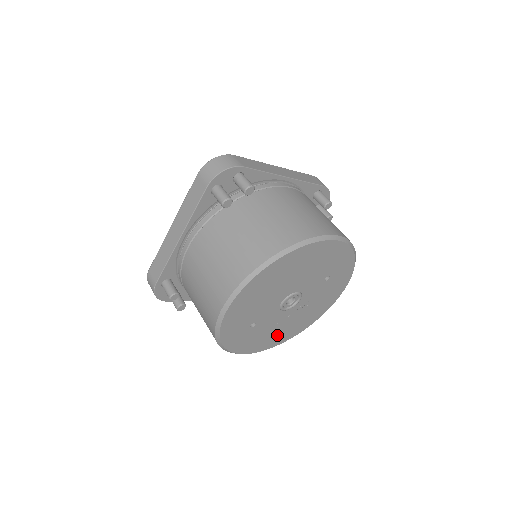
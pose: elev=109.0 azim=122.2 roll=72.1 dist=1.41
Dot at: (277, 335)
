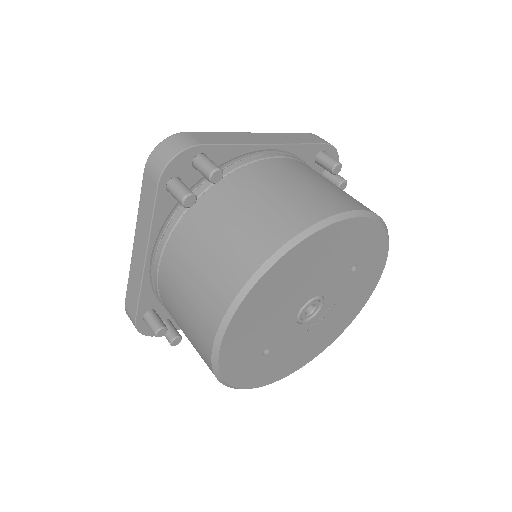
Dot at: (305, 351)
